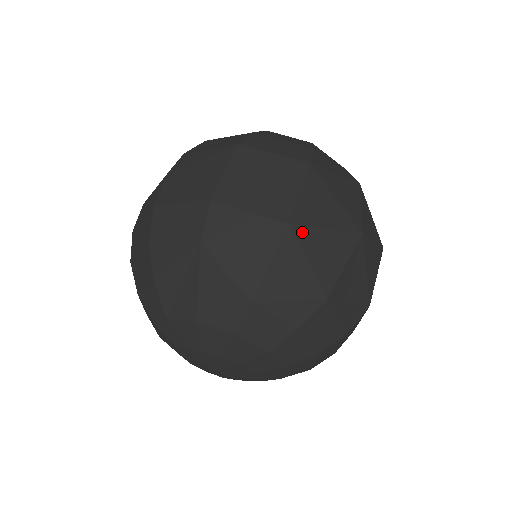
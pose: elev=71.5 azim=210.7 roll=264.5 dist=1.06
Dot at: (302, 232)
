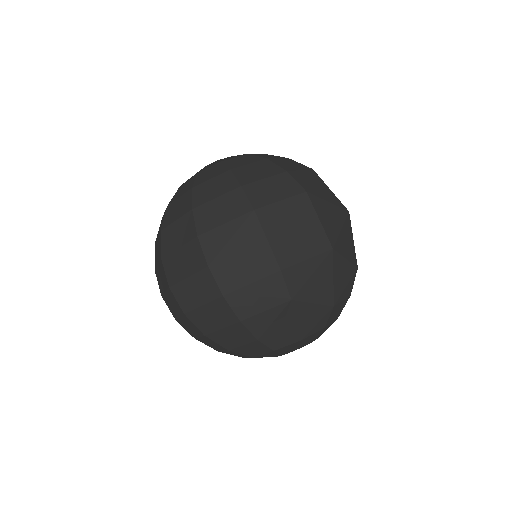
Dot at: (337, 245)
